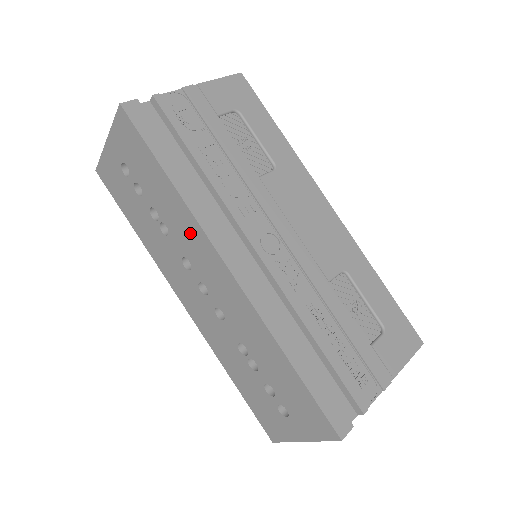
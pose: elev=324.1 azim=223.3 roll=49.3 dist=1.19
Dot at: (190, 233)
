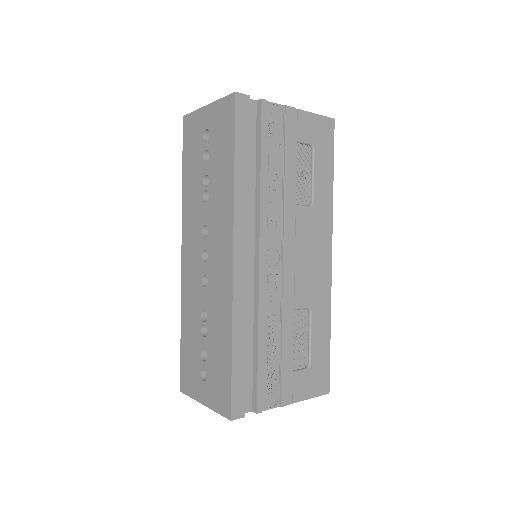
Dot at: (223, 214)
